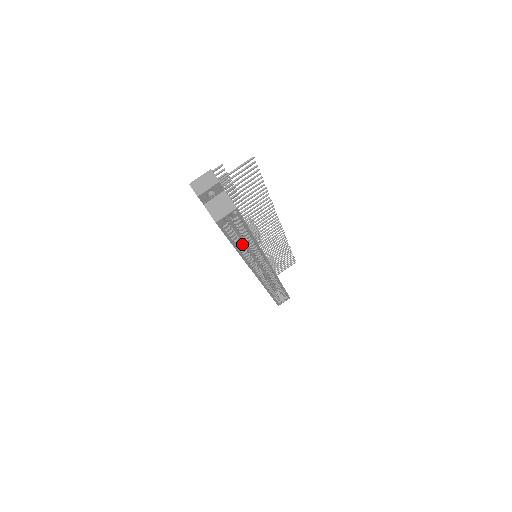
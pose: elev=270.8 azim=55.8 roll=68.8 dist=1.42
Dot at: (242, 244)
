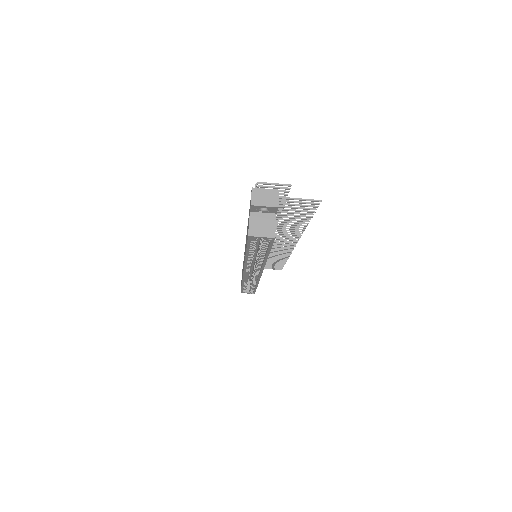
Dot at: occluded
